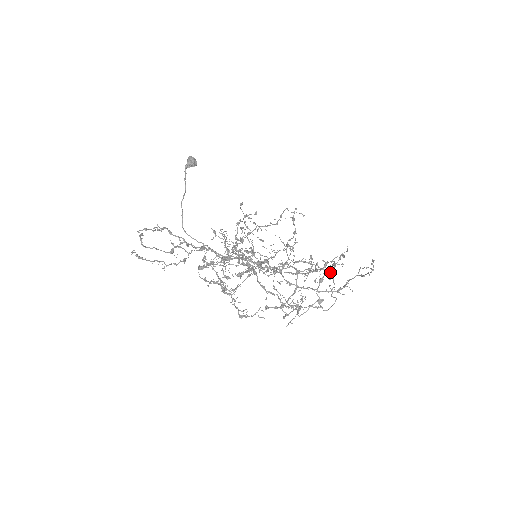
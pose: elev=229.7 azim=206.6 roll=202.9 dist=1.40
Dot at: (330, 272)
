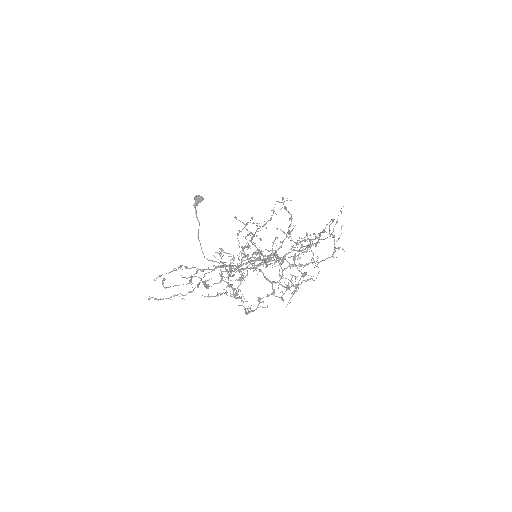
Dot at: (302, 247)
